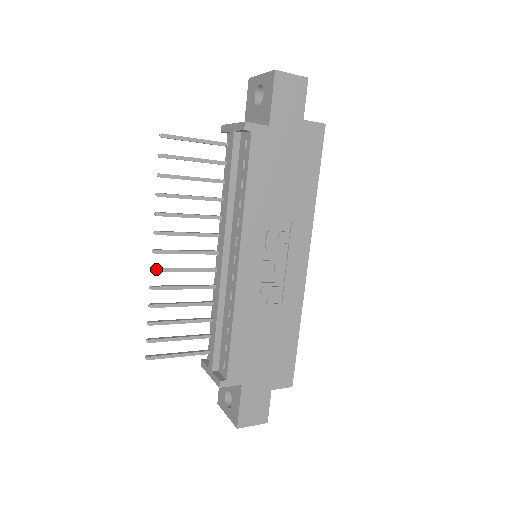
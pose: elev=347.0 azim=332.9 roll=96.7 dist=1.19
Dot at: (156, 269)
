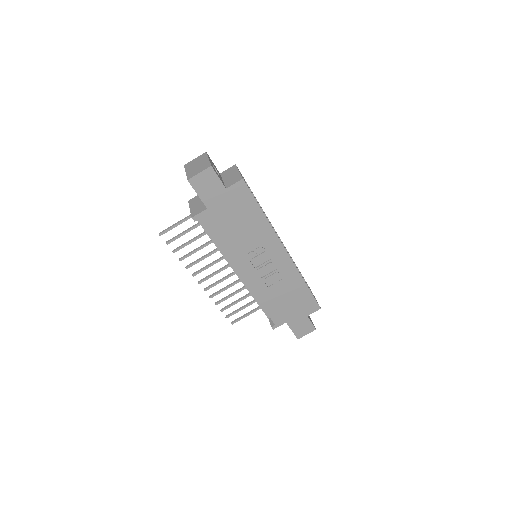
Dot at: (206, 289)
